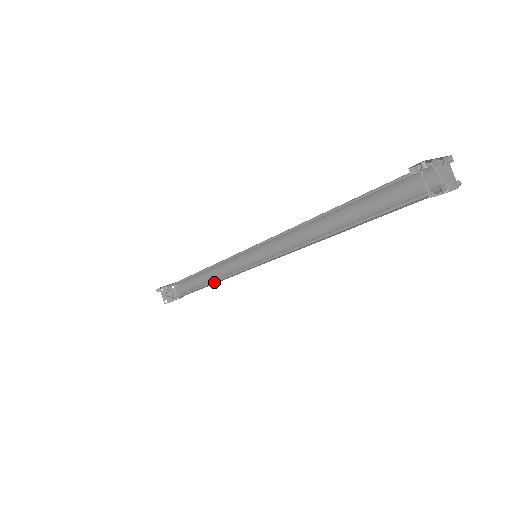
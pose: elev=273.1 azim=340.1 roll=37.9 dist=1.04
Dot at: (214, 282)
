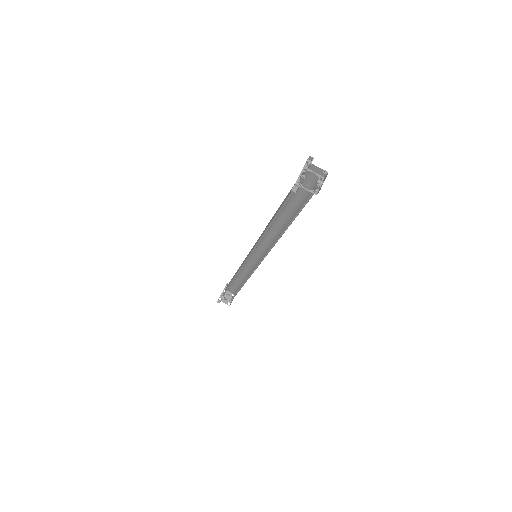
Dot at: (246, 281)
